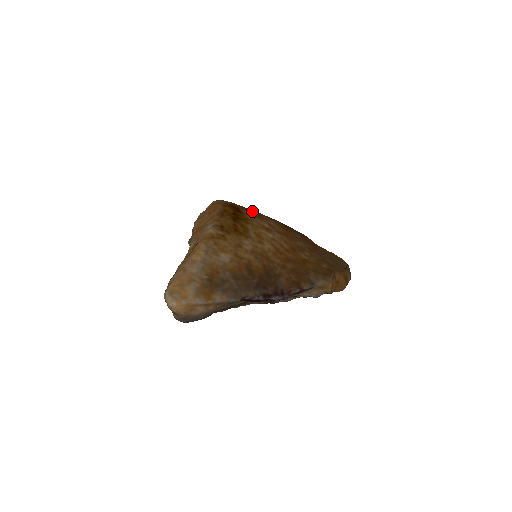
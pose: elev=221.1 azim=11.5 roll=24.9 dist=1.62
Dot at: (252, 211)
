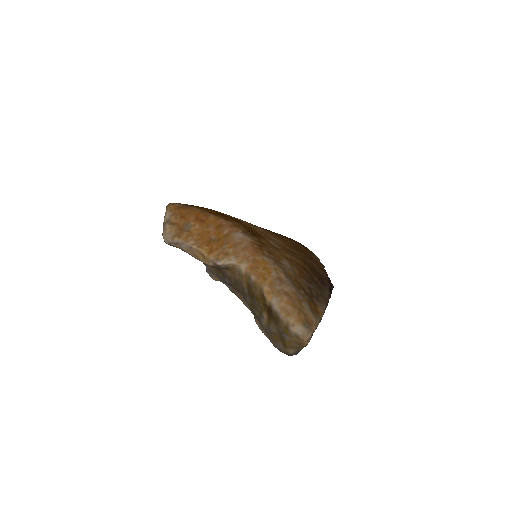
Dot at: occluded
